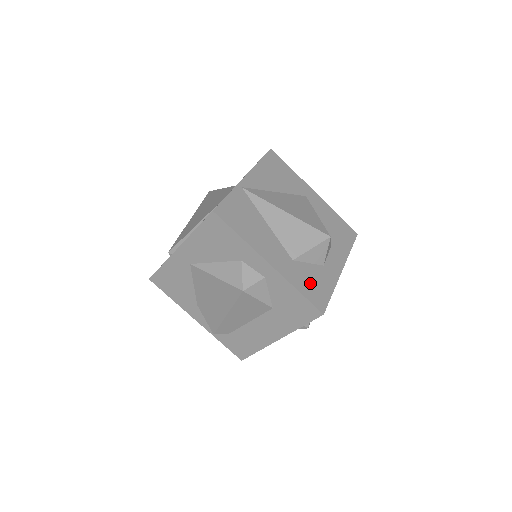
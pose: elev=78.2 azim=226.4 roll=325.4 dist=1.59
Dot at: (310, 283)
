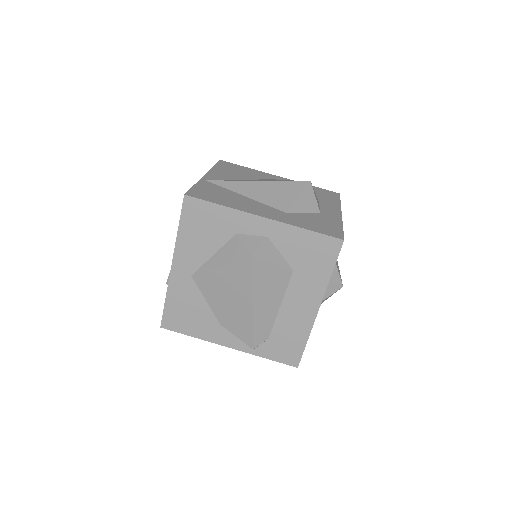
Dot at: (314, 224)
